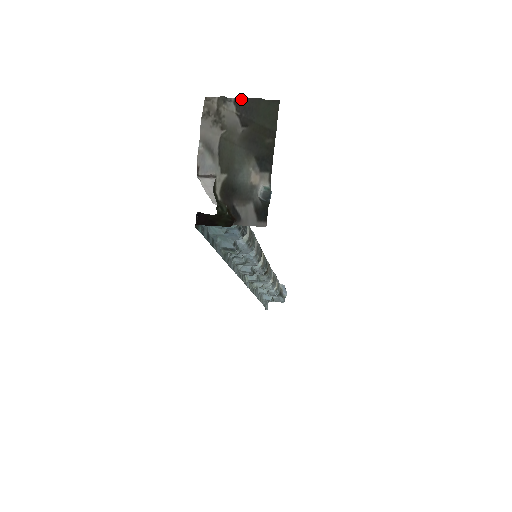
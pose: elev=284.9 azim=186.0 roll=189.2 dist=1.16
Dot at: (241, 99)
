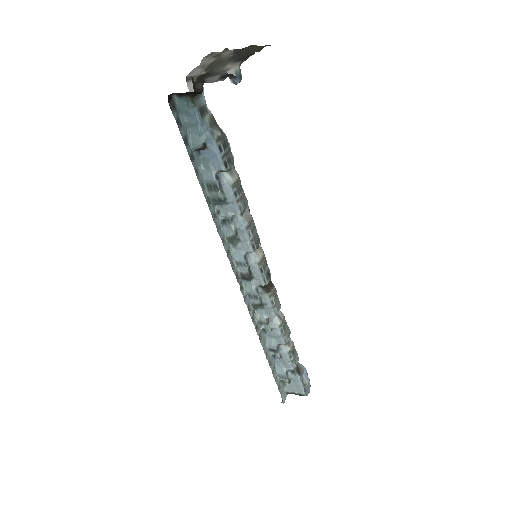
Dot at: (241, 49)
